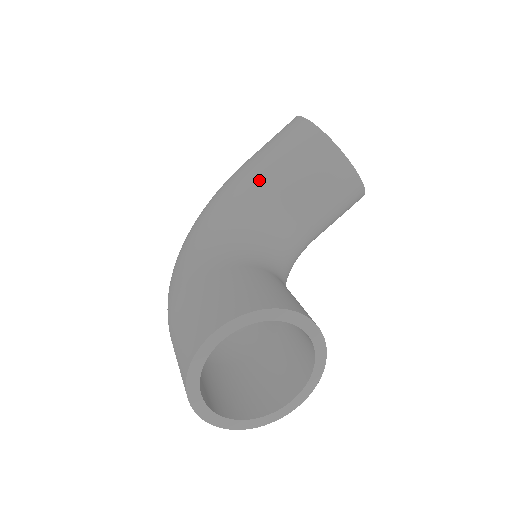
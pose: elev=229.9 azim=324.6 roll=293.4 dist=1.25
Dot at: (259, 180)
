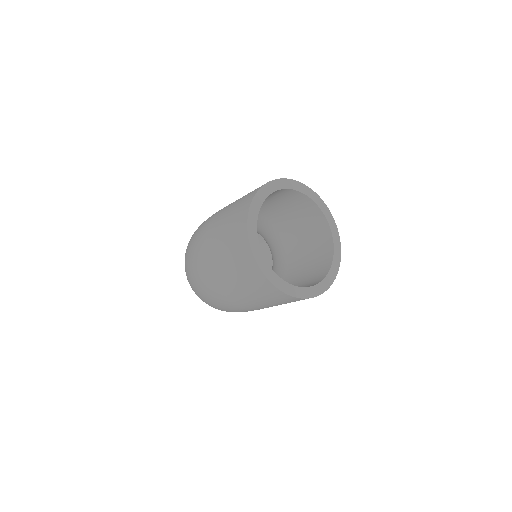
Dot at: occluded
